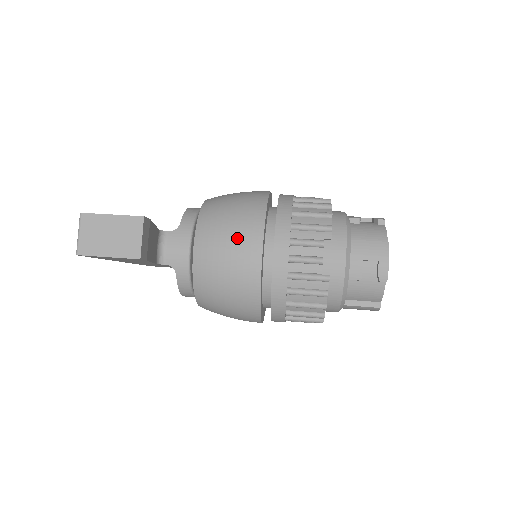
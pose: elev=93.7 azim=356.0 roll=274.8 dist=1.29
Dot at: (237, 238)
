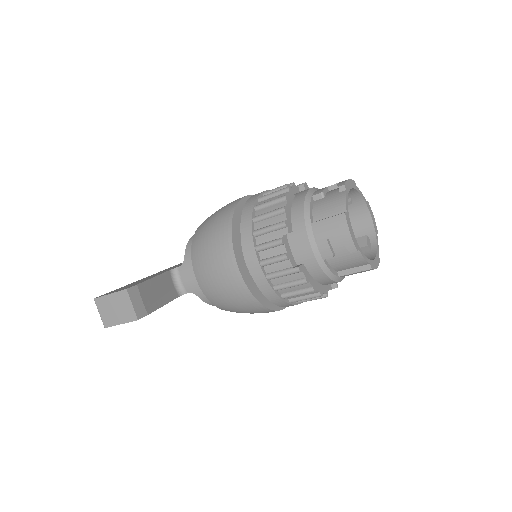
Dot at: (217, 261)
